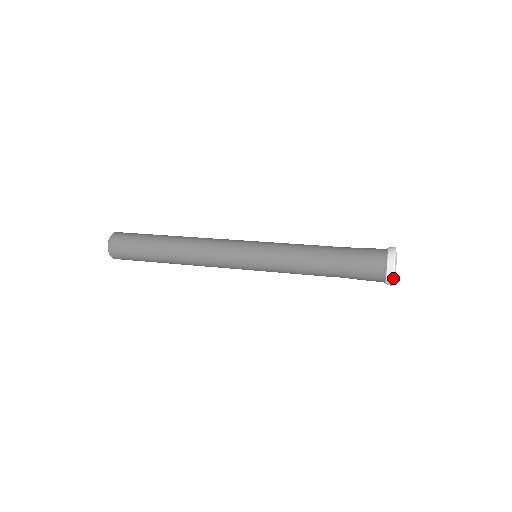
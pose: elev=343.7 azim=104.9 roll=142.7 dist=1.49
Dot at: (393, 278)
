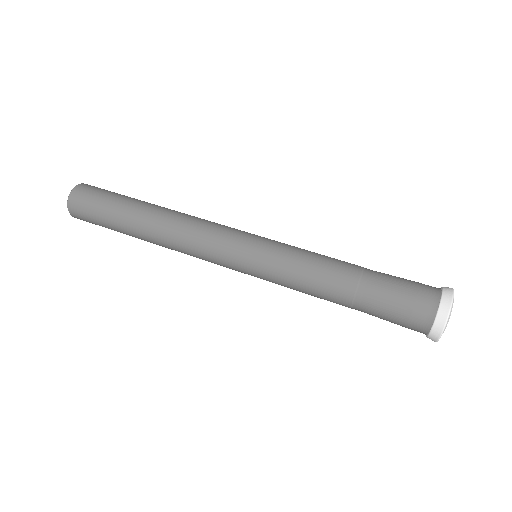
Dot at: occluded
